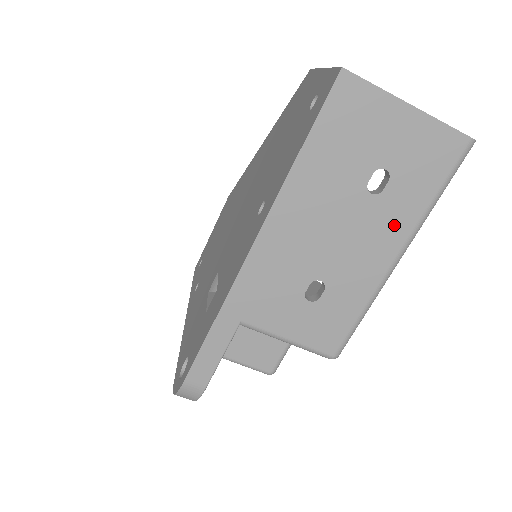
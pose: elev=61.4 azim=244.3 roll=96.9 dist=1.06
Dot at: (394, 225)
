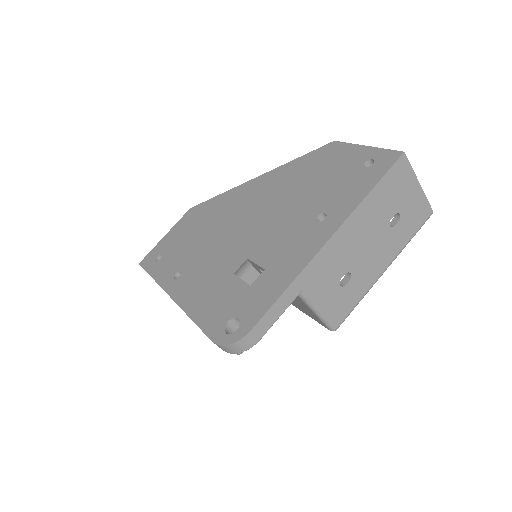
Dot at: (392, 248)
